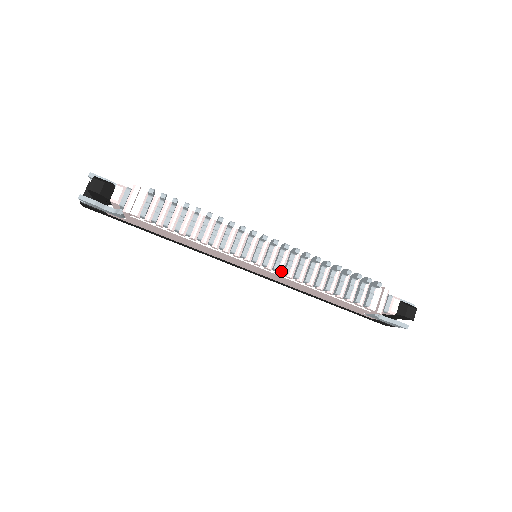
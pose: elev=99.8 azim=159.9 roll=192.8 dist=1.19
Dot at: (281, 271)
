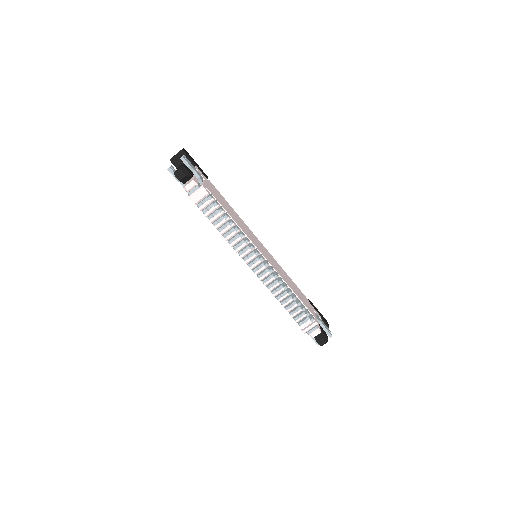
Dot at: (261, 279)
